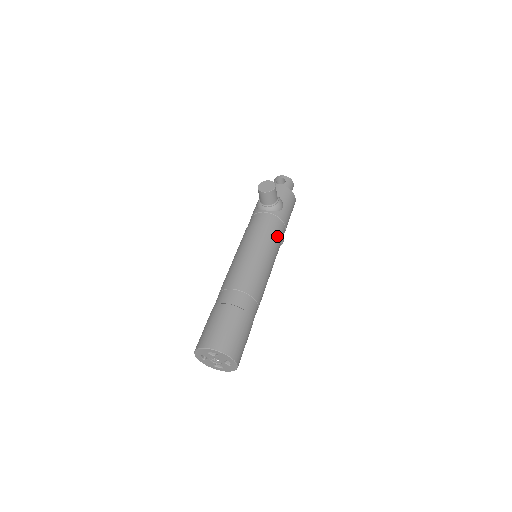
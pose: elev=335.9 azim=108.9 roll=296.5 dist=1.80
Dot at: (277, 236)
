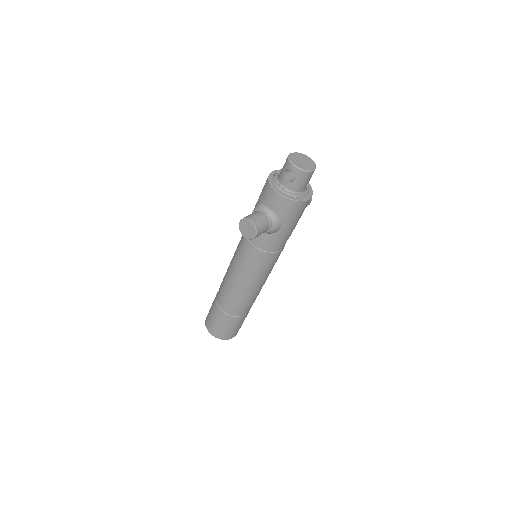
Dot at: (271, 256)
